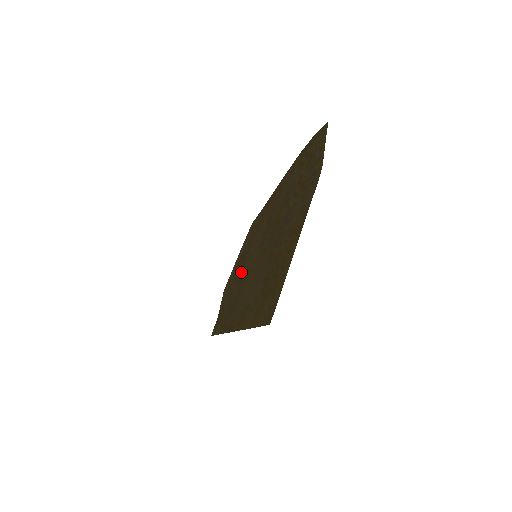
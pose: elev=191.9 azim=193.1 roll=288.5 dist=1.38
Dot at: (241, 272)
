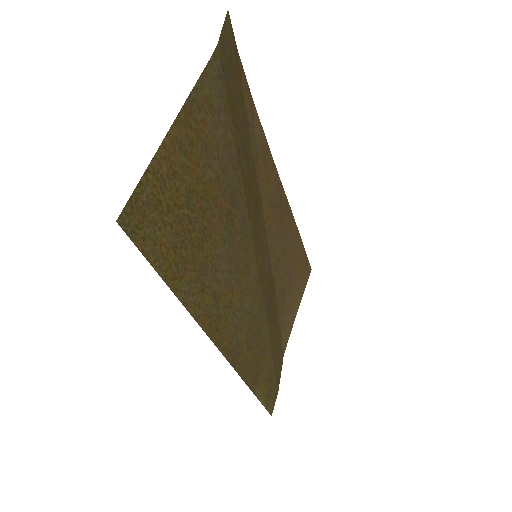
Dot at: (269, 302)
